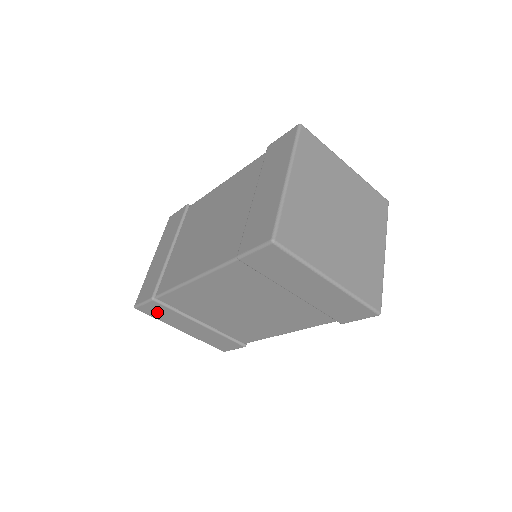
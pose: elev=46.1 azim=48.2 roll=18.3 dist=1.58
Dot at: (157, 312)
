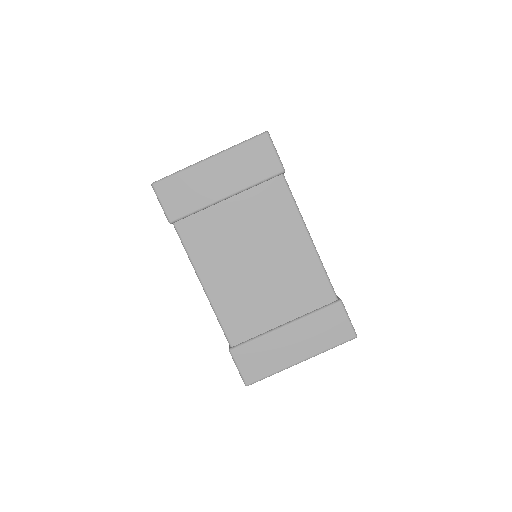
Dot at: occluded
